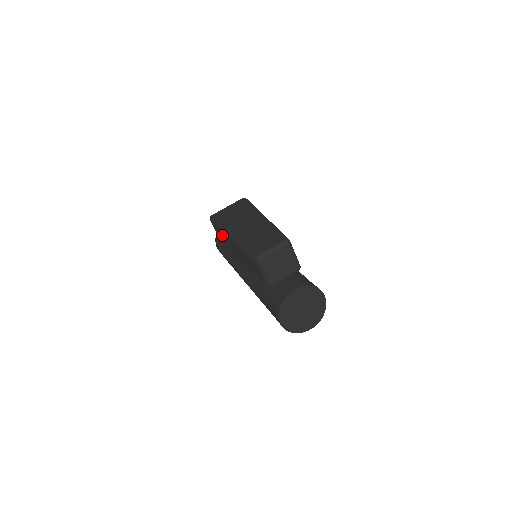
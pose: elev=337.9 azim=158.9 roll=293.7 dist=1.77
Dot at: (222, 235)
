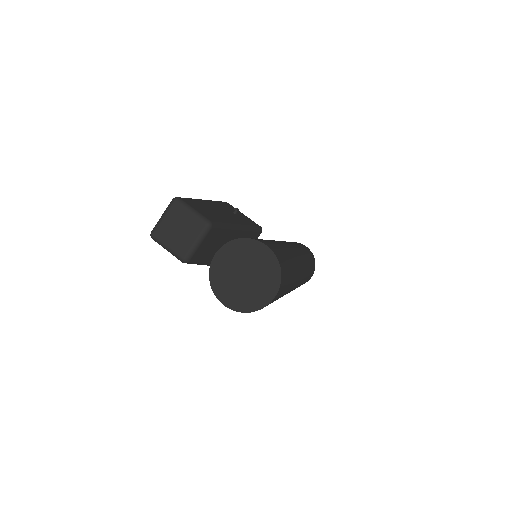
Dot at: occluded
